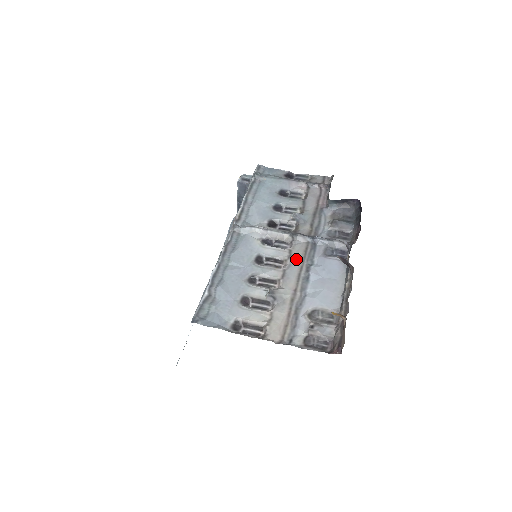
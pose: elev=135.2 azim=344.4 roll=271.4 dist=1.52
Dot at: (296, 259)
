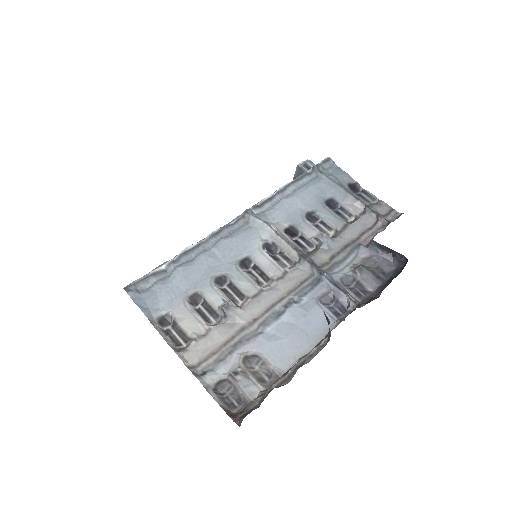
Dot at: (284, 285)
